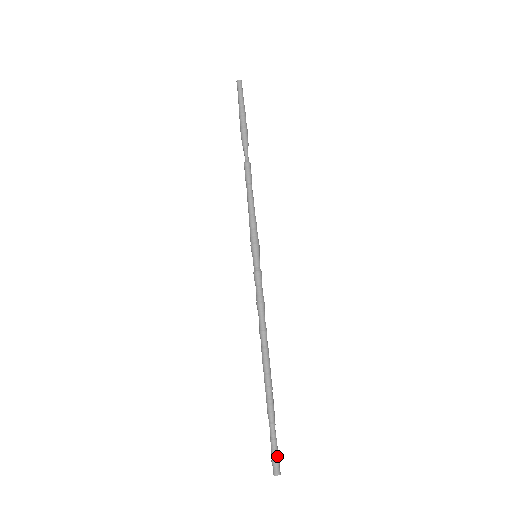
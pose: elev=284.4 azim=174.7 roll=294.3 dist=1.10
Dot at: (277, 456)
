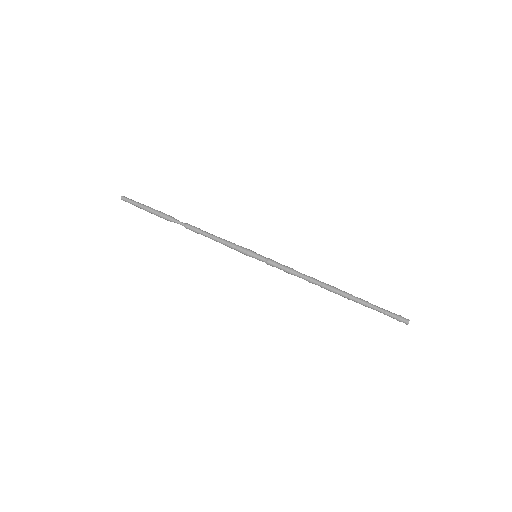
Dot at: (397, 316)
